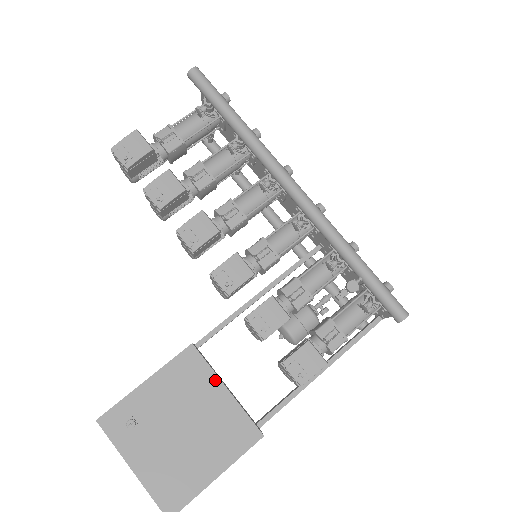
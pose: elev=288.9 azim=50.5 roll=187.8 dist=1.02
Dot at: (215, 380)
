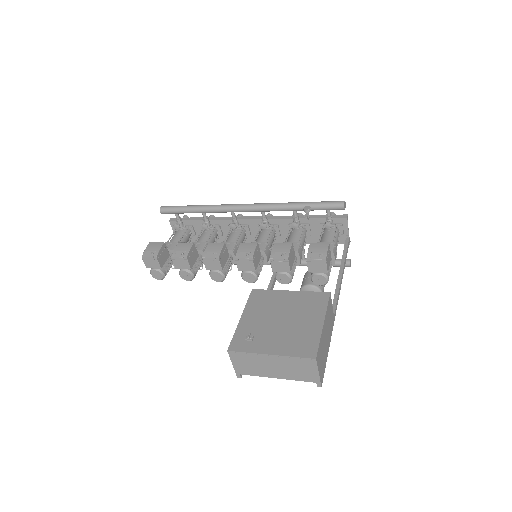
Dot at: (279, 292)
